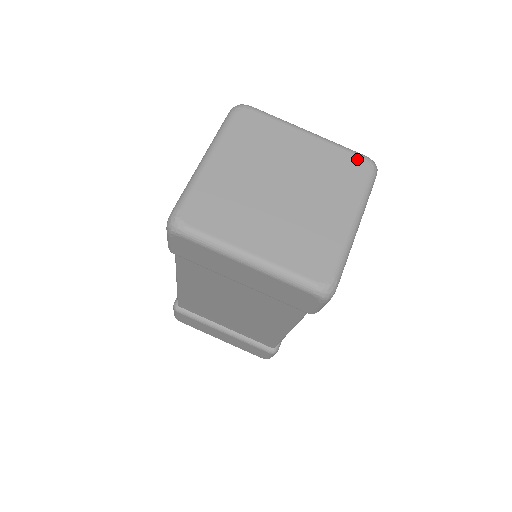
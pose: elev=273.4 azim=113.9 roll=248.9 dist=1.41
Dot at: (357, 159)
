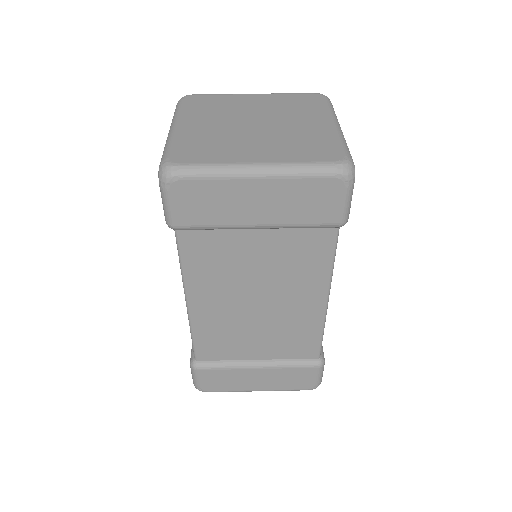
Dot at: (307, 95)
